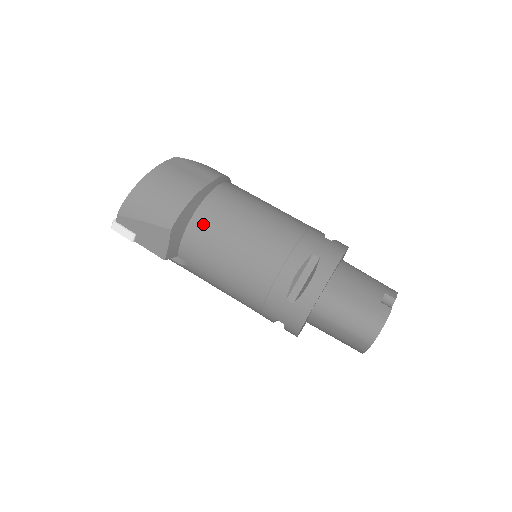
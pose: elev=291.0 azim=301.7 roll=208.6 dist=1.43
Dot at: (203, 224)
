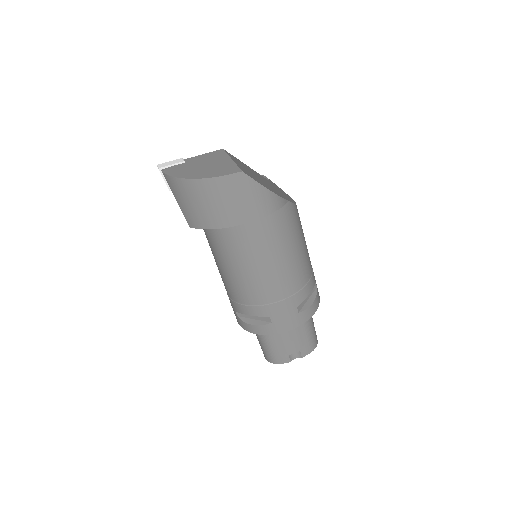
Dot at: (219, 237)
